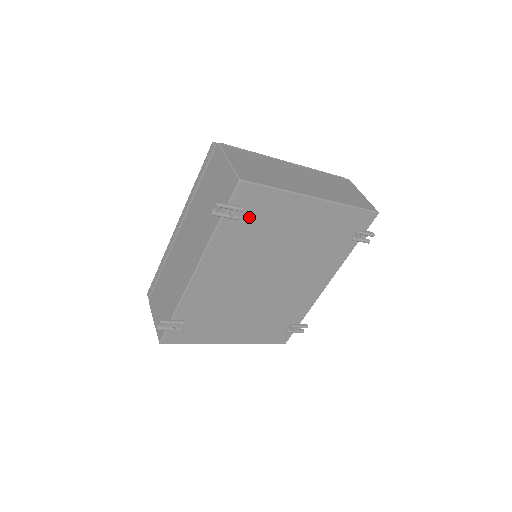
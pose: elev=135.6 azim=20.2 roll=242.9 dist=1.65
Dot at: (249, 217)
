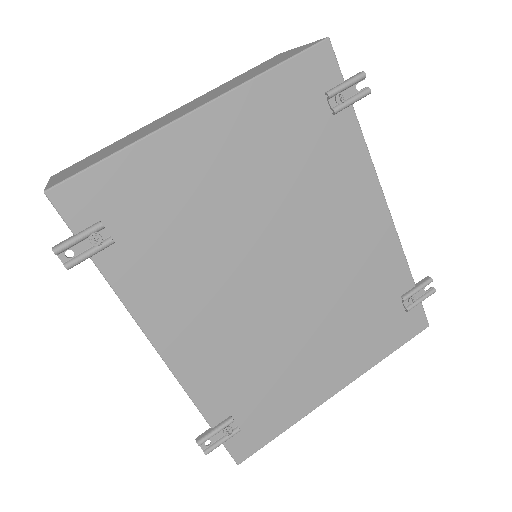
Dot at: (131, 224)
